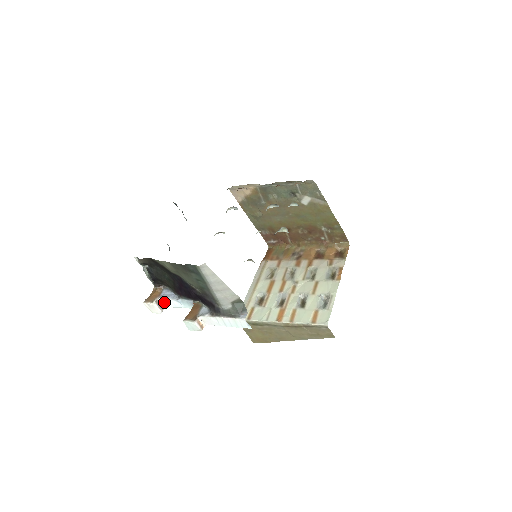
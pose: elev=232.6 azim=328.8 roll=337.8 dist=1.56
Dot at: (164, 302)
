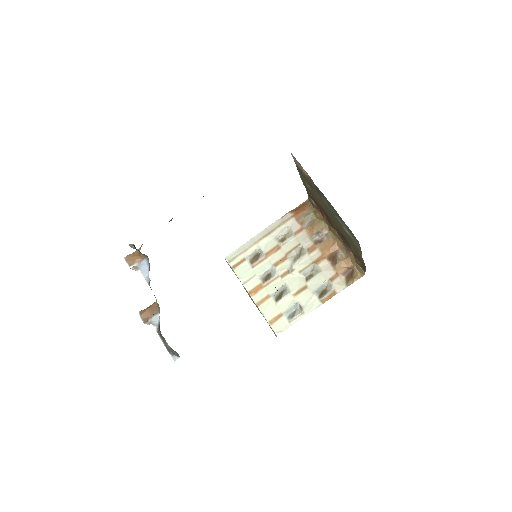
Dot at: (141, 269)
